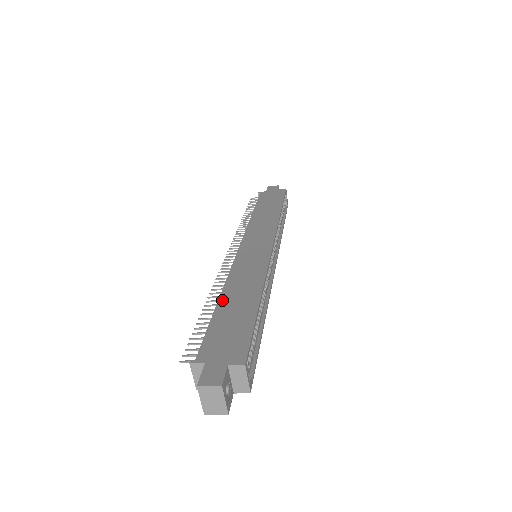
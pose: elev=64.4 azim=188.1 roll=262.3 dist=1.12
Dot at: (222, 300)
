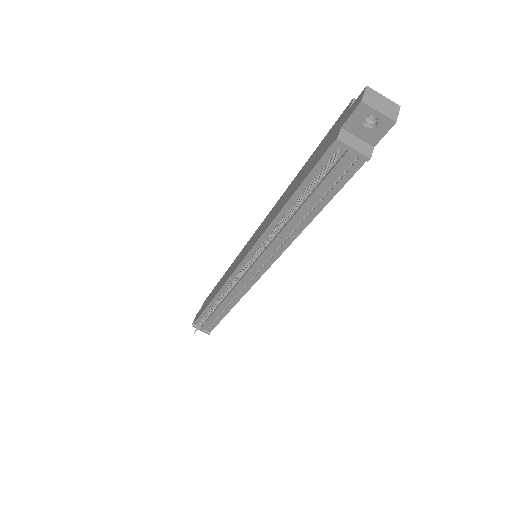
Dot at: (286, 201)
